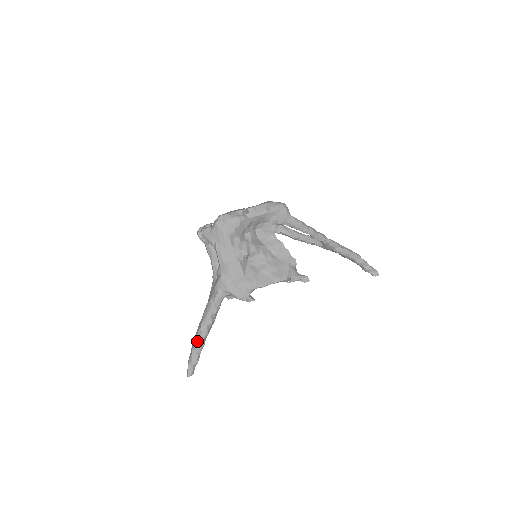
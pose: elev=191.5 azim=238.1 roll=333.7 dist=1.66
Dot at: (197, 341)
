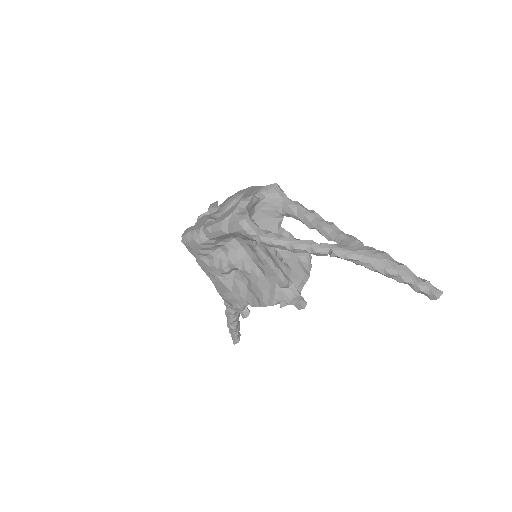
Dot at: (227, 324)
